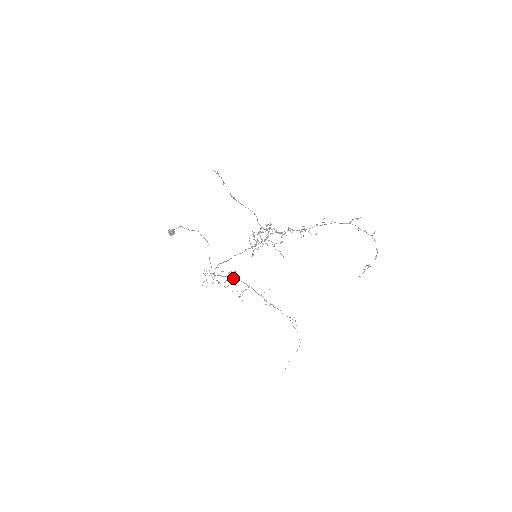
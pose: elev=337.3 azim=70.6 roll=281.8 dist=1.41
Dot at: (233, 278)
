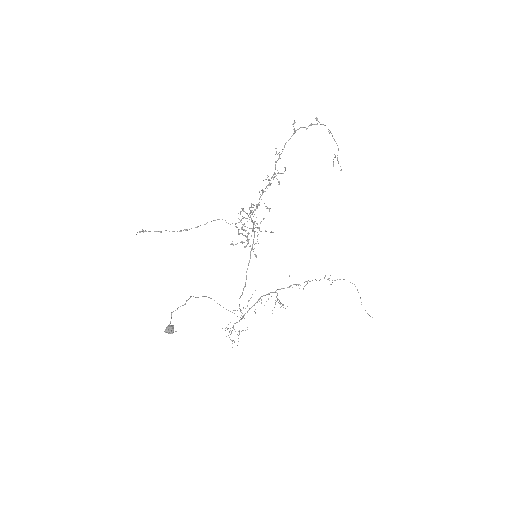
Dot at: occluded
